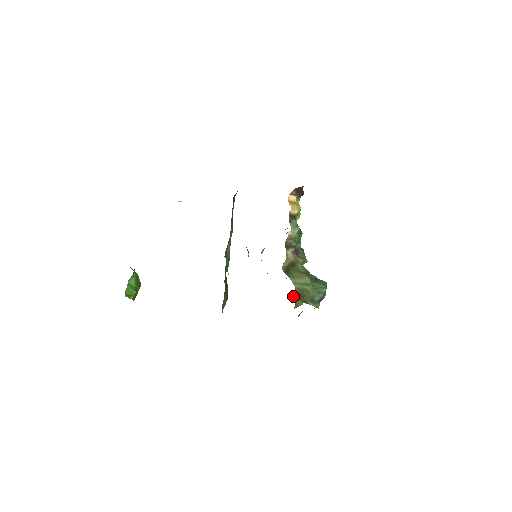
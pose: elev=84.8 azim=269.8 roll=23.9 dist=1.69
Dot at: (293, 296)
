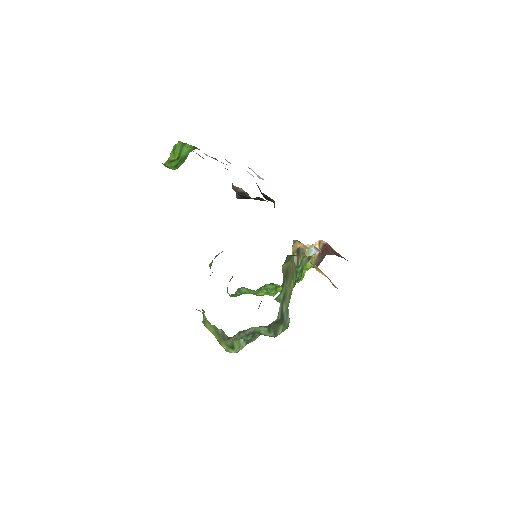
Dot at: (287, 258)
